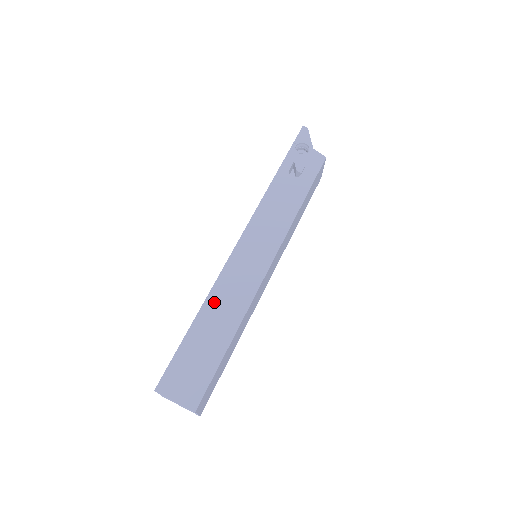
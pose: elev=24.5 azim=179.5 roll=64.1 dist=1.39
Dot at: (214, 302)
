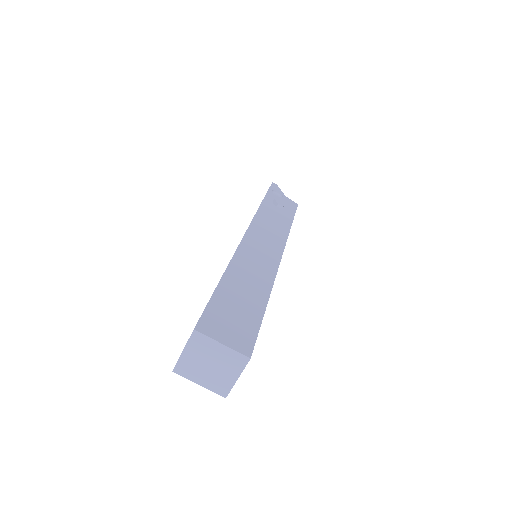
Dot at: (239, 268)
